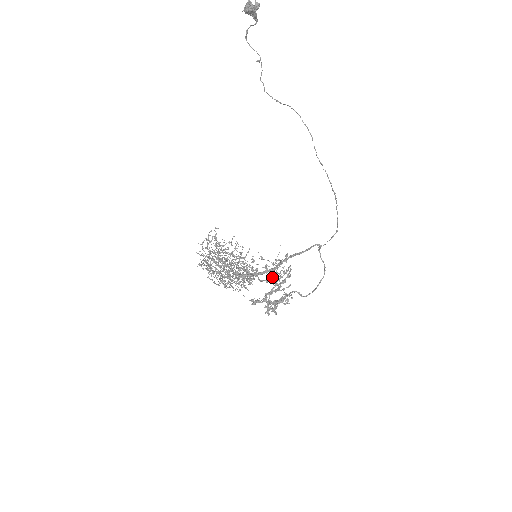
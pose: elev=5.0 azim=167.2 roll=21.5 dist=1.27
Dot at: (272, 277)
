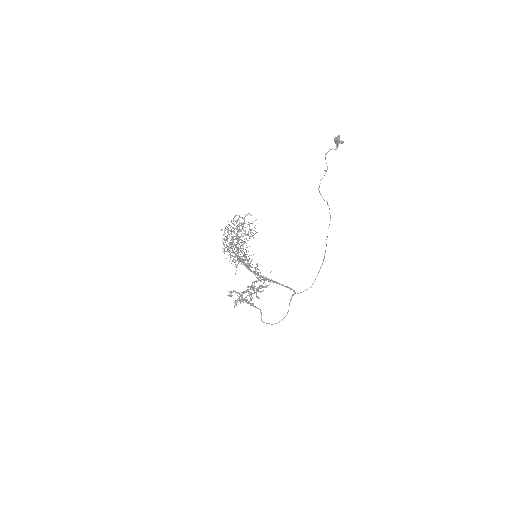
Dot at: (258, 269)
